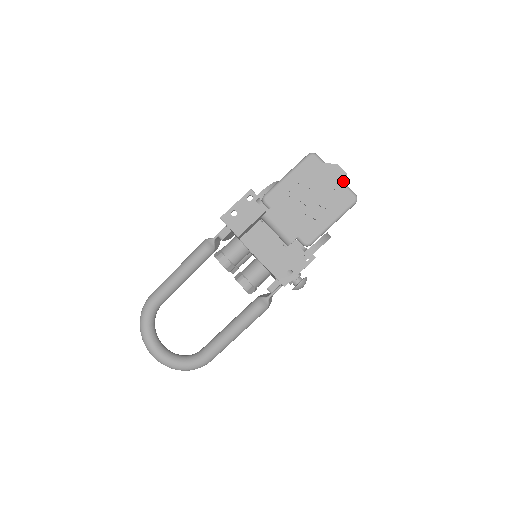
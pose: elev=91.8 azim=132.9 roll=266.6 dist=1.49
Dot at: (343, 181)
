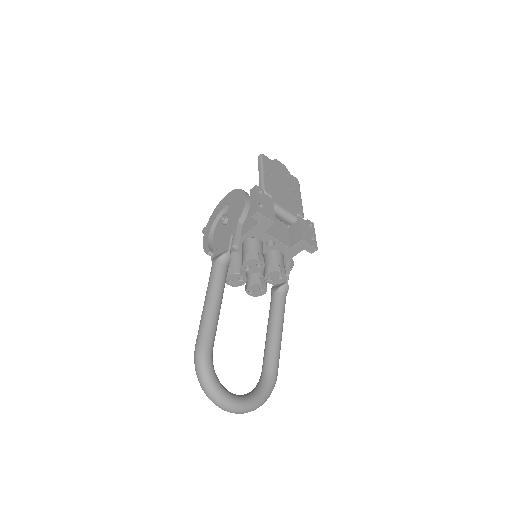
Dot at: (286, 170)
